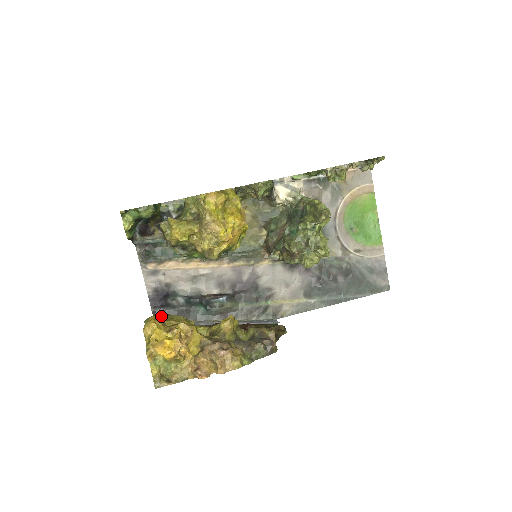
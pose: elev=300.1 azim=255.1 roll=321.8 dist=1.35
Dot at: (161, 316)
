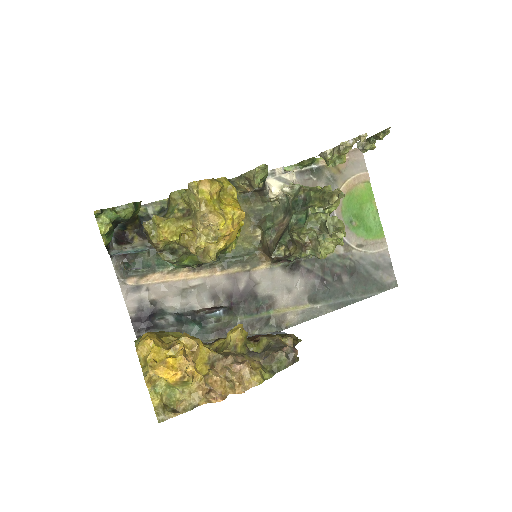
Dot at: (155, 333)
